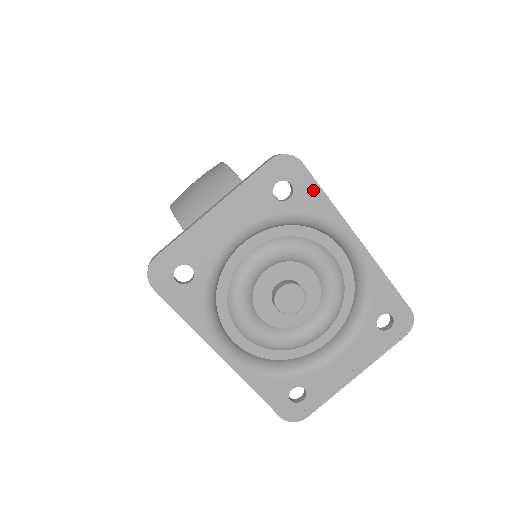
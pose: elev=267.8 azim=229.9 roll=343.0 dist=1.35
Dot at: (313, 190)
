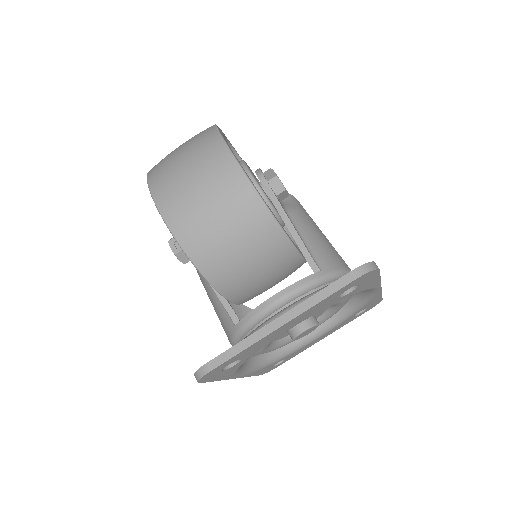
Dot at: (373, 280)
